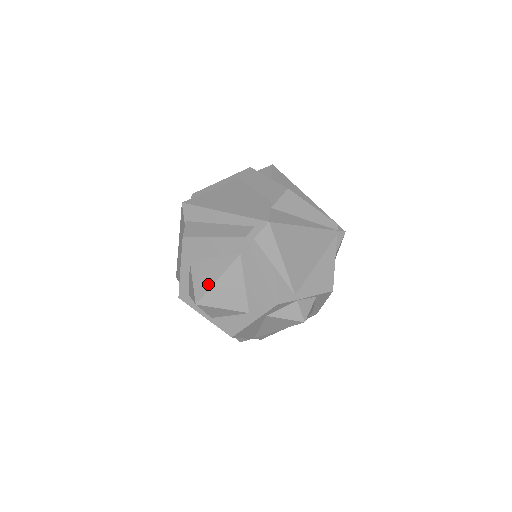
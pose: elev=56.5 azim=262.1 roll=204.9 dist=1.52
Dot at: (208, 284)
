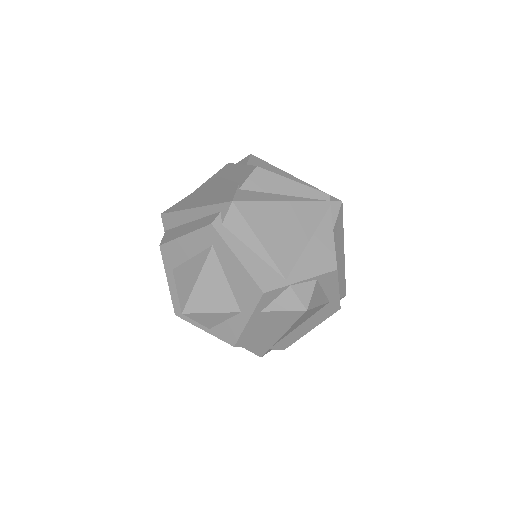
Dot at: (189, 288)
